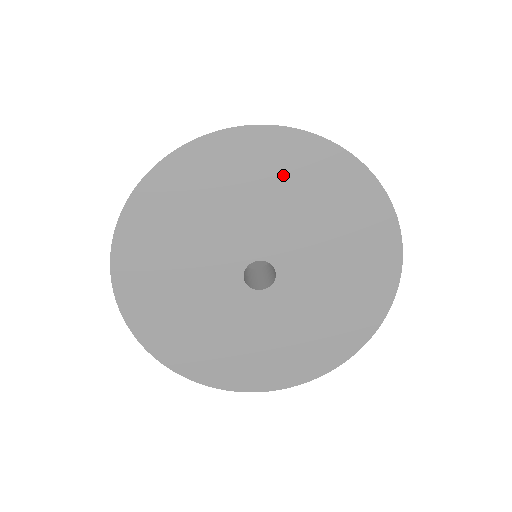
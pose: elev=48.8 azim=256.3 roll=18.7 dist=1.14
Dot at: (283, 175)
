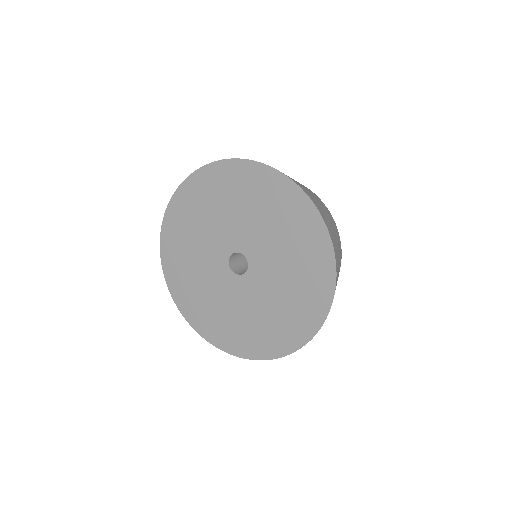
Dot at: (288, 220)
